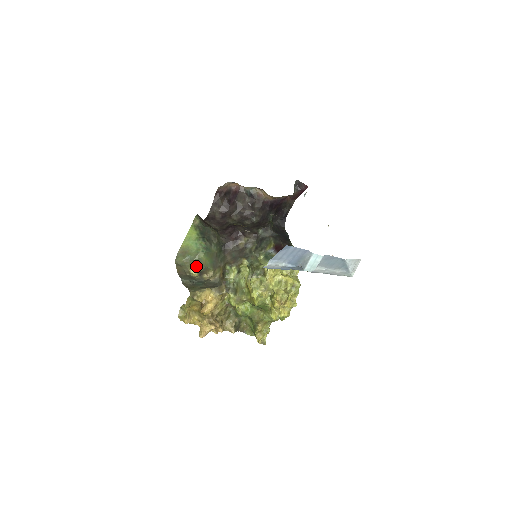
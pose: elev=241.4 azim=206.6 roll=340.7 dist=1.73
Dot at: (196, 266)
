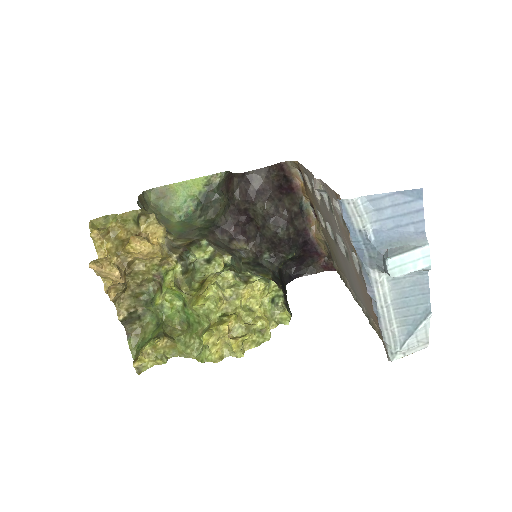
Dot at: occluded
